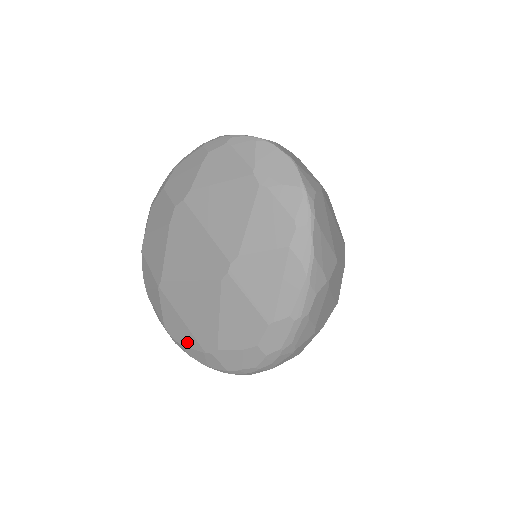
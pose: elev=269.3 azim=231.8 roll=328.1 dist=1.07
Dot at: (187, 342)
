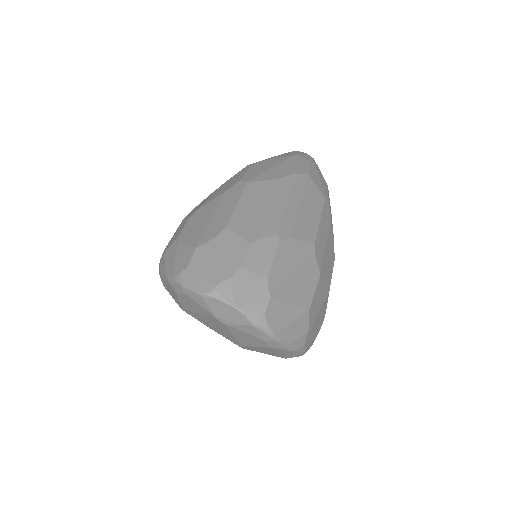
Dot at: occluded
